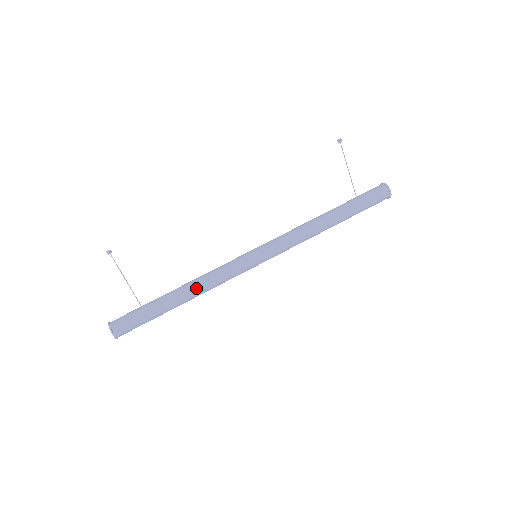
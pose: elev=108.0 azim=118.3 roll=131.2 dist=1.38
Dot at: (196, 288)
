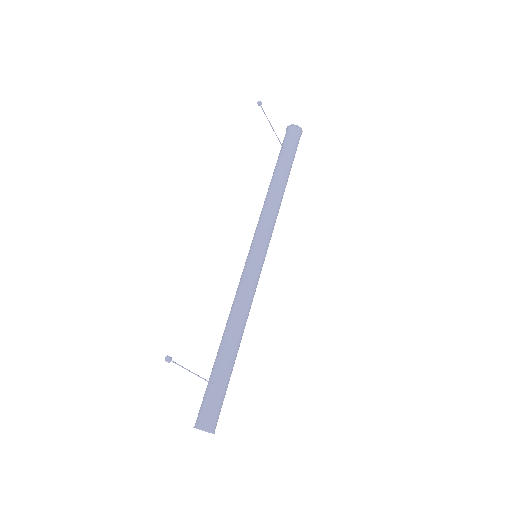
Dot at: (242, 324)
